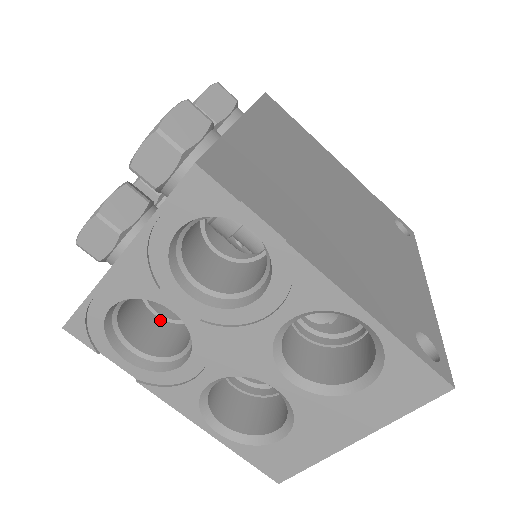
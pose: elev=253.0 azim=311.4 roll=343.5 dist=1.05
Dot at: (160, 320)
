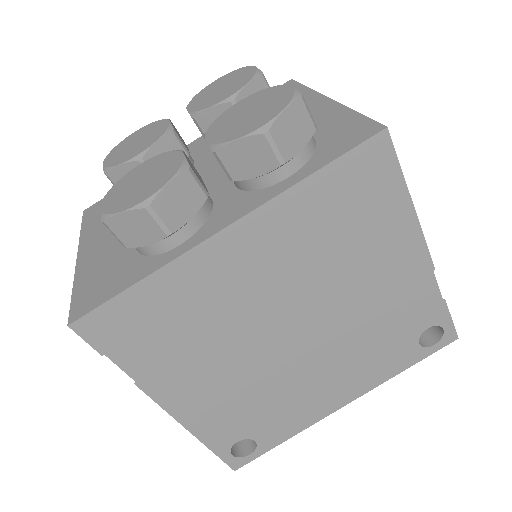
Dot at: occluded
